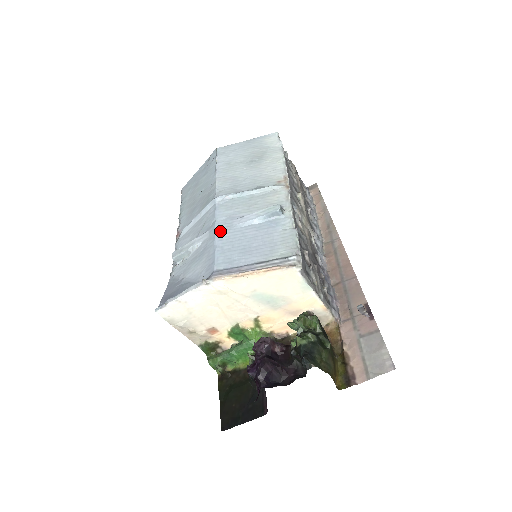
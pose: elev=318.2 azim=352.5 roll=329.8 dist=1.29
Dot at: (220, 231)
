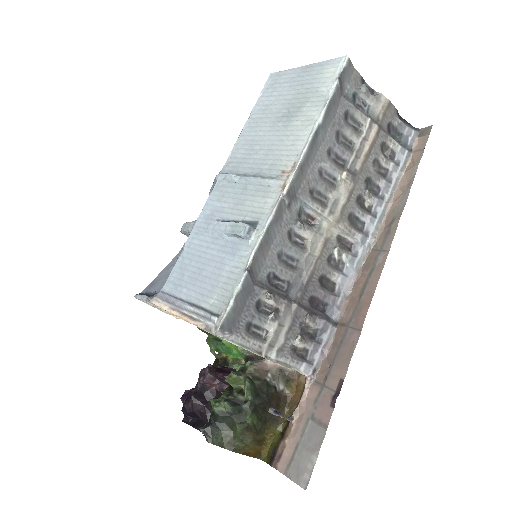
Dot at: (195, 232)
